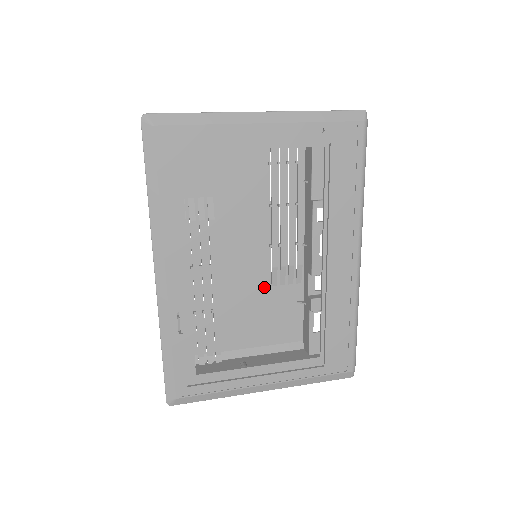
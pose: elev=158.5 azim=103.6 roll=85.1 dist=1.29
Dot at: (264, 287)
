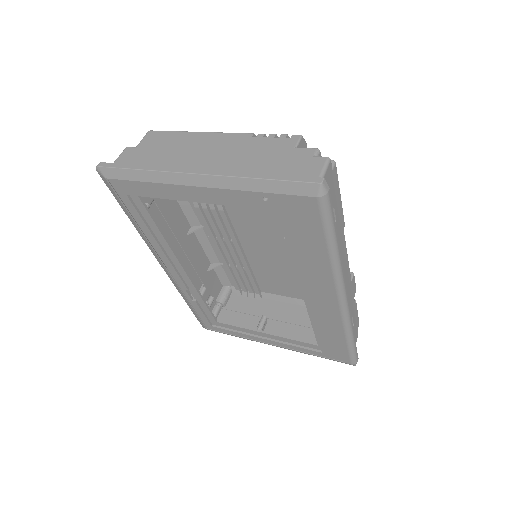
Dot at: (288, 263)
